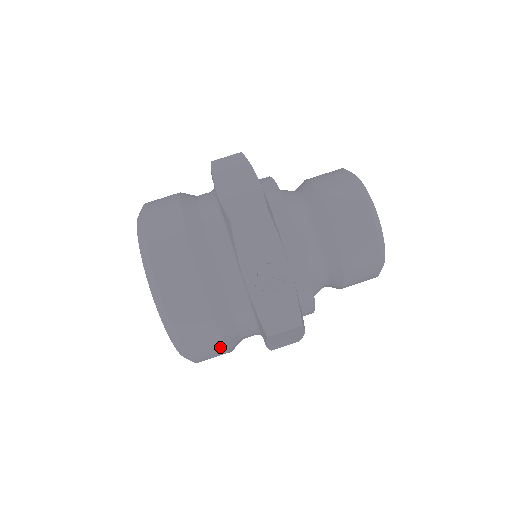
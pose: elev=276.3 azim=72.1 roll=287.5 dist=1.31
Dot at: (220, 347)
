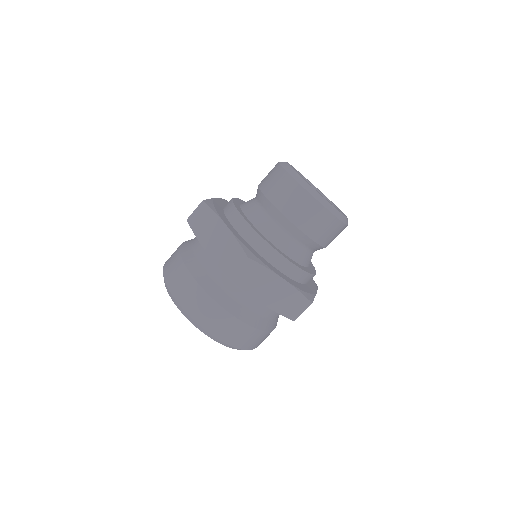
Dot at: occluded
